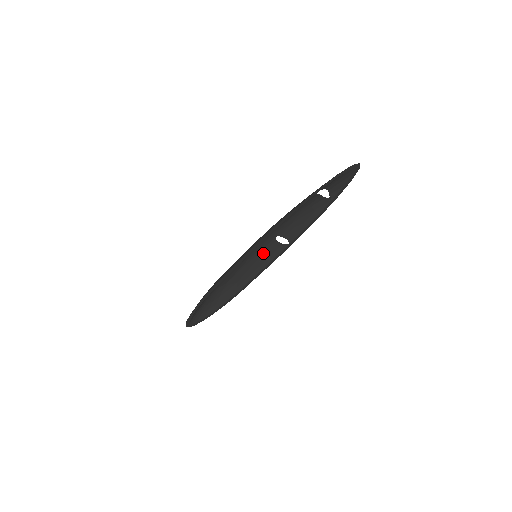
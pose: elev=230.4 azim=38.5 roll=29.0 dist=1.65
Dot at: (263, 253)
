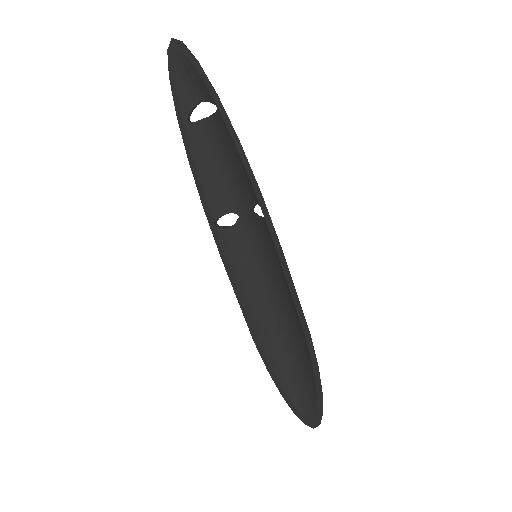
Dot at: (269, 247)
